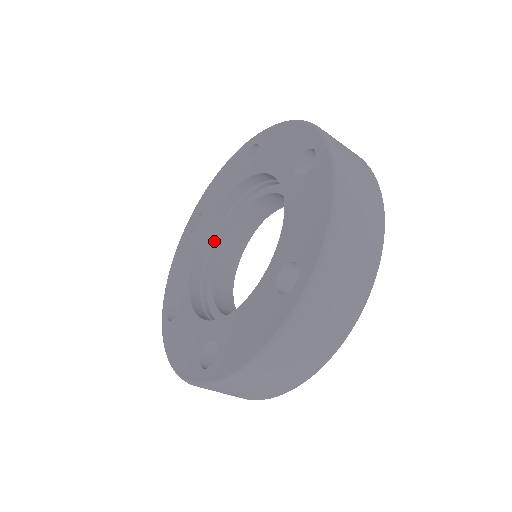
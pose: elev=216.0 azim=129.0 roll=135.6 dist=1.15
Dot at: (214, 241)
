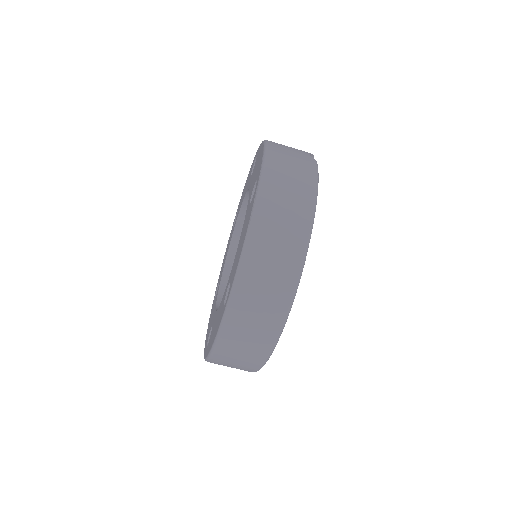
Dot at: occluded
